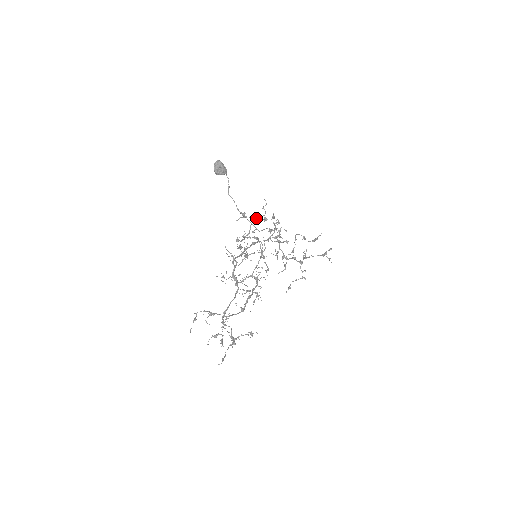
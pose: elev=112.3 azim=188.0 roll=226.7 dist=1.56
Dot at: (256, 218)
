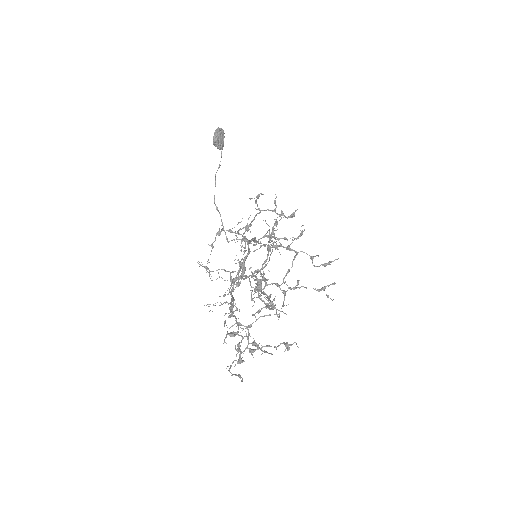
Dot at: occluded
